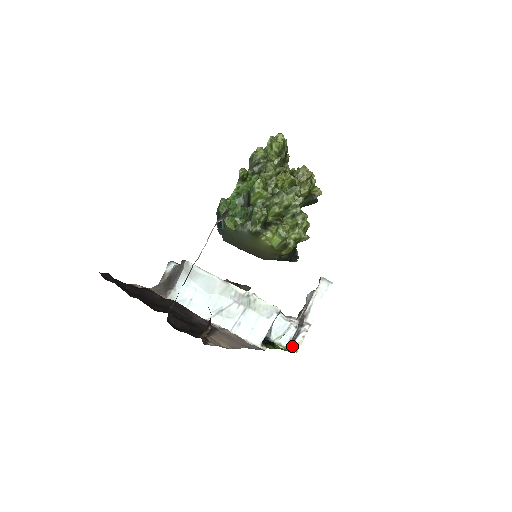
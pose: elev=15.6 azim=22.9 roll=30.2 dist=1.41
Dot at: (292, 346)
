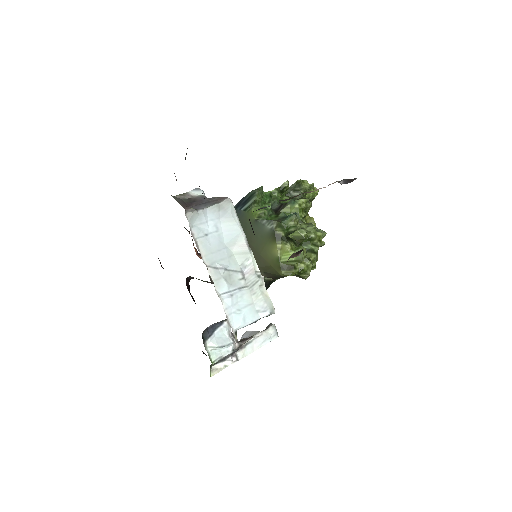
Dot at: (210, 367)
